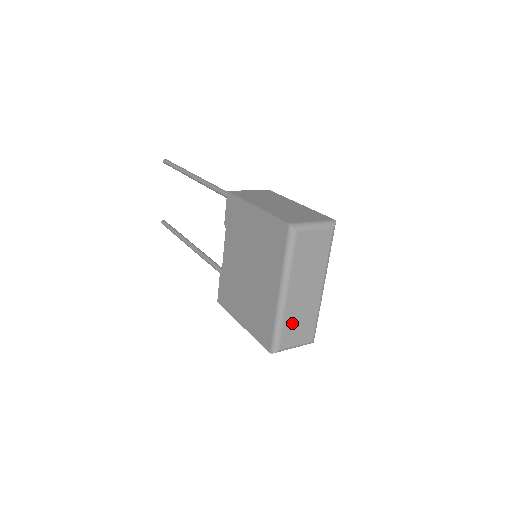
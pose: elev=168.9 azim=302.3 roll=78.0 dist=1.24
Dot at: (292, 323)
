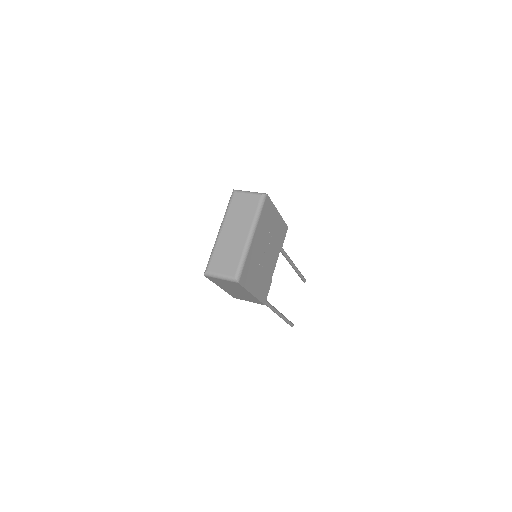
Dot at: (221, 254)
